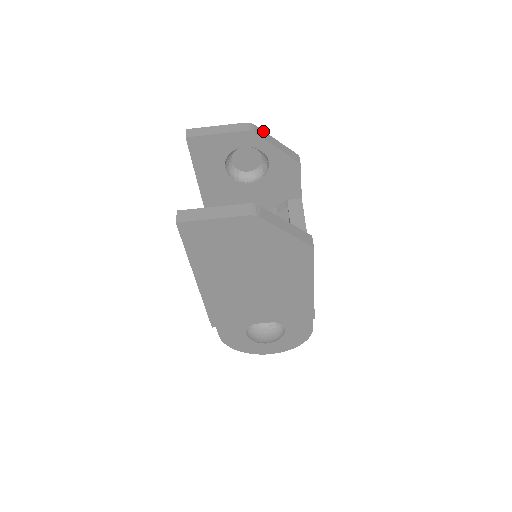
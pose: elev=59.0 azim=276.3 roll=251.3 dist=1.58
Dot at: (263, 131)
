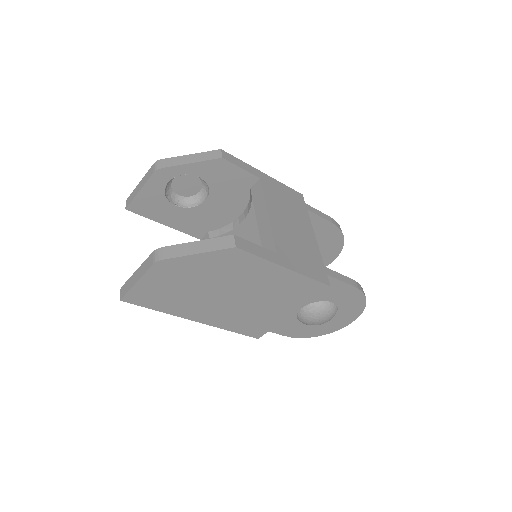
Dot at: (172, 158)
